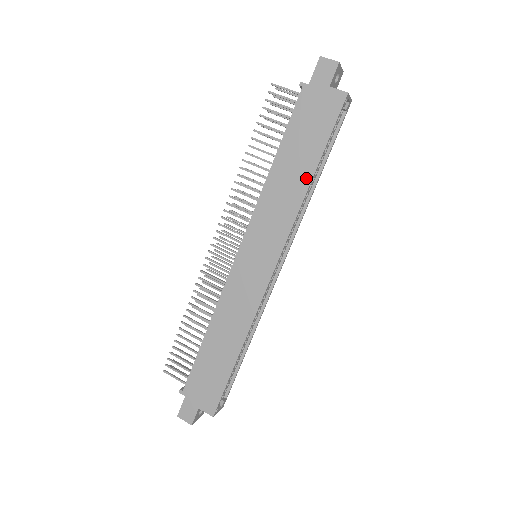
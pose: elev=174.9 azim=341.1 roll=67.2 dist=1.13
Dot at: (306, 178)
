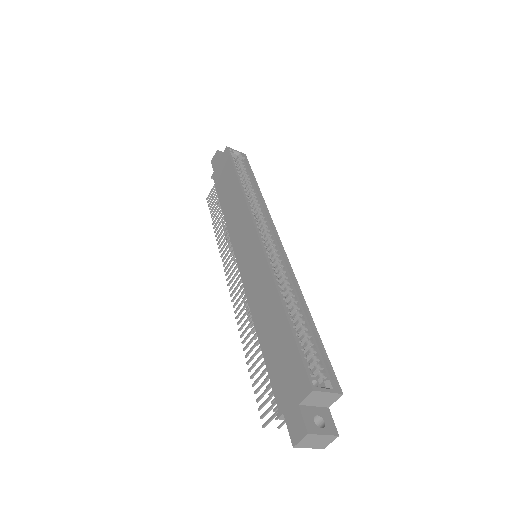
Dot at: (237, 186)
